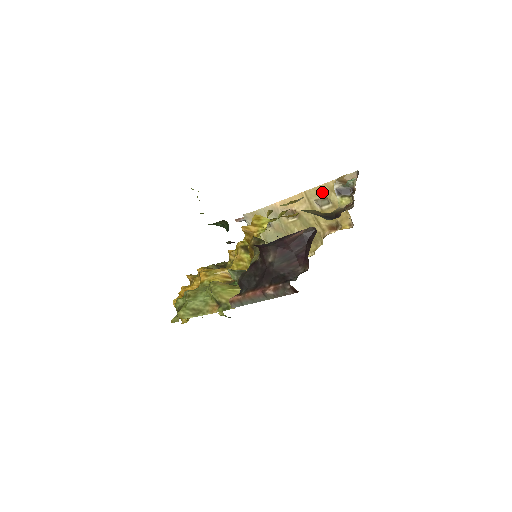
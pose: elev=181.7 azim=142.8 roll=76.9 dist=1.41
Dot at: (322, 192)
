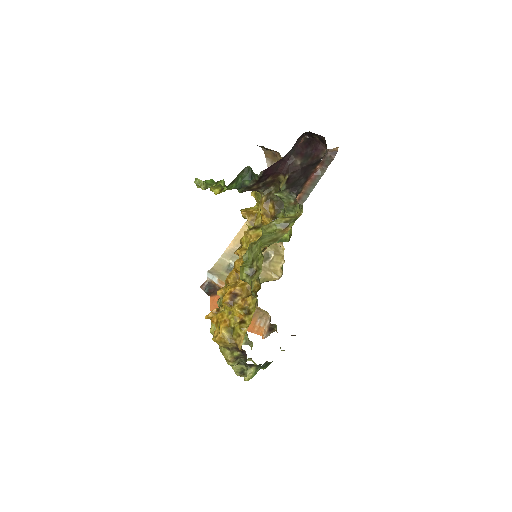
Dot at: occluded
